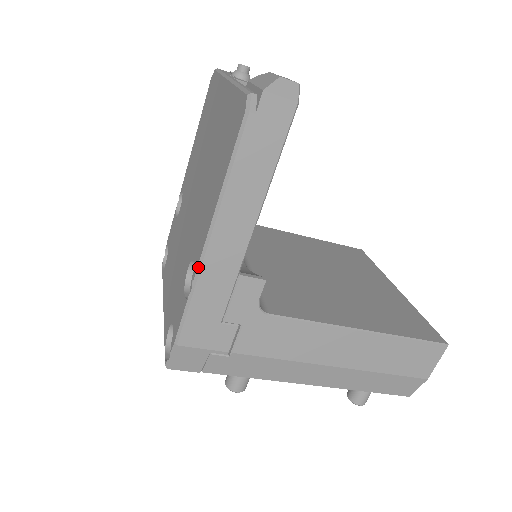
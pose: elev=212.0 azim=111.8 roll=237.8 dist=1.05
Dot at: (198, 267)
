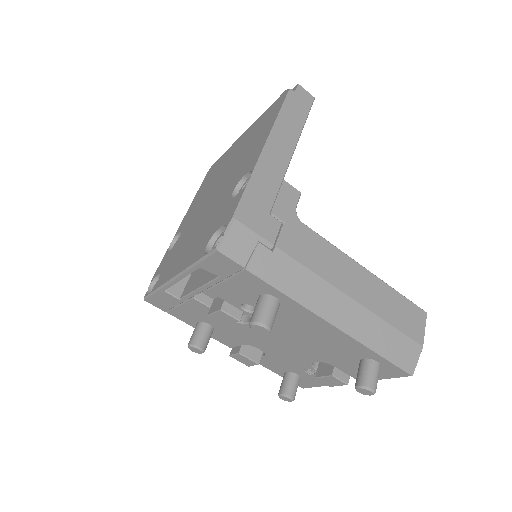
Dot at: (257, 162)
